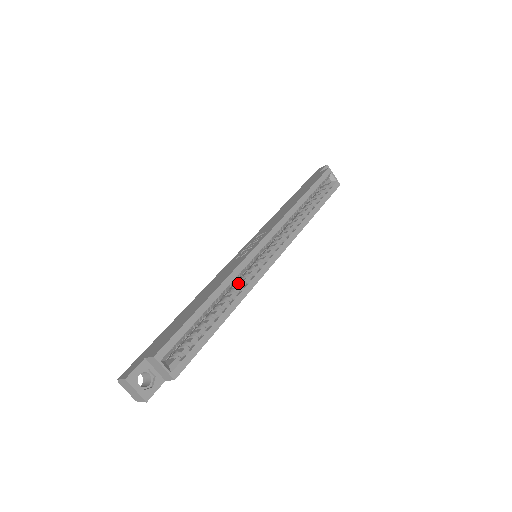
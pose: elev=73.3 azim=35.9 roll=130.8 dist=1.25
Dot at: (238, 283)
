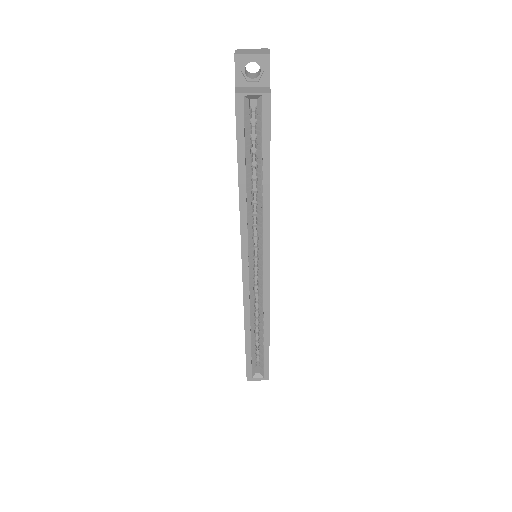
Dot at: (258, 302)
